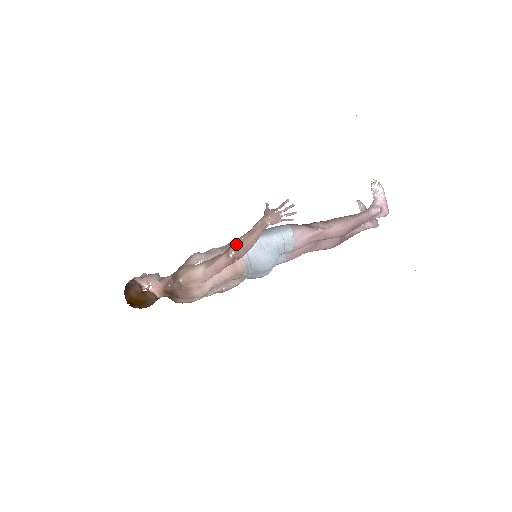
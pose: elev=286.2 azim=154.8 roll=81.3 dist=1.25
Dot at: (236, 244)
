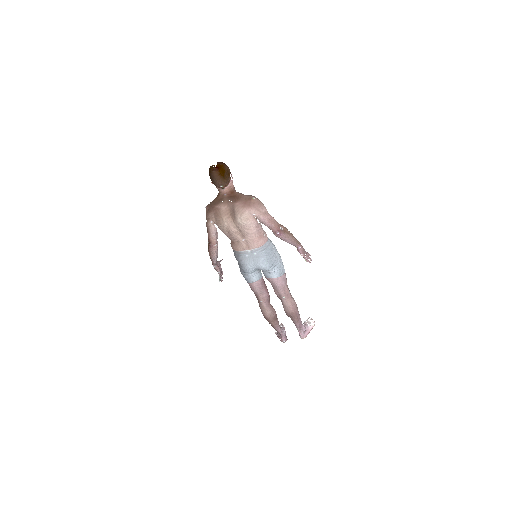
Dot at: (287, 229)
